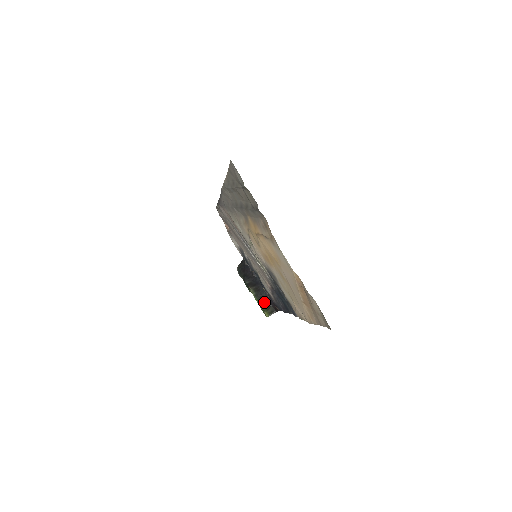
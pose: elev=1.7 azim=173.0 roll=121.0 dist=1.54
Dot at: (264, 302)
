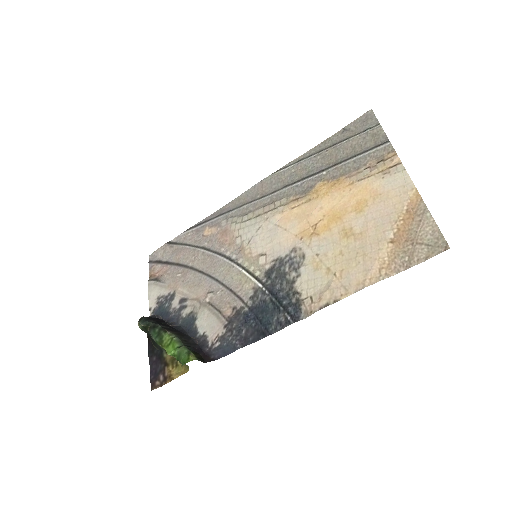
Dot at: (190, 346)
